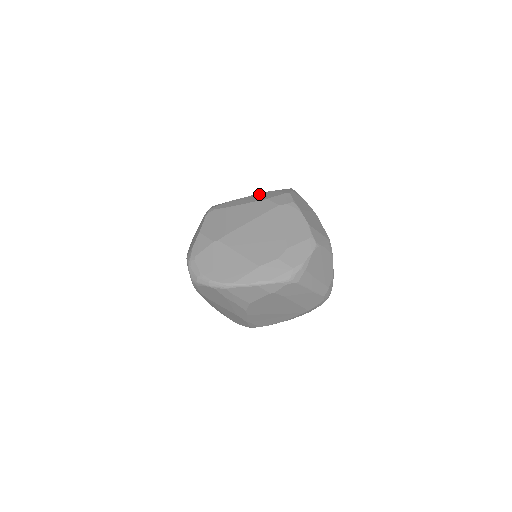
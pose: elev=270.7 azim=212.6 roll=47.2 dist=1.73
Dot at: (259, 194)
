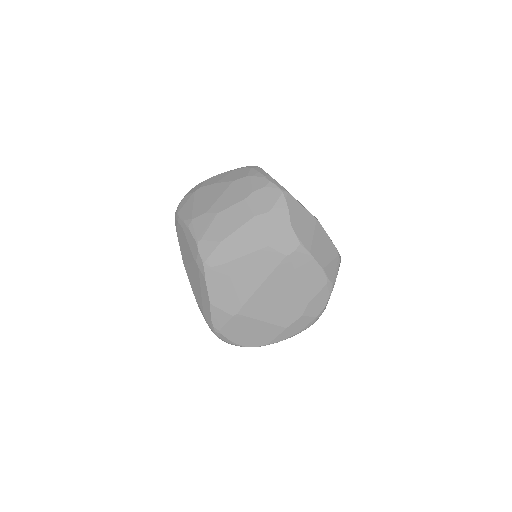
Dot at: (251, 225)
